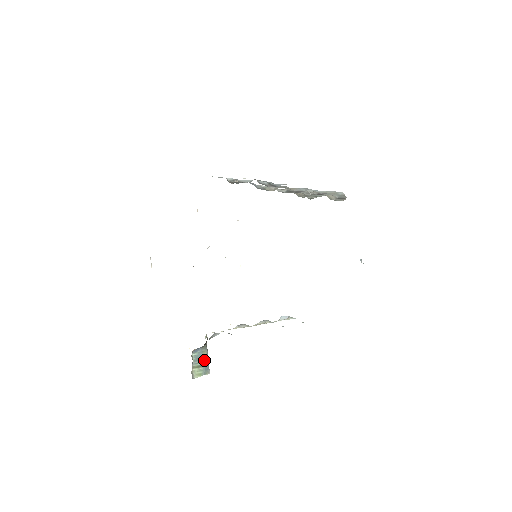
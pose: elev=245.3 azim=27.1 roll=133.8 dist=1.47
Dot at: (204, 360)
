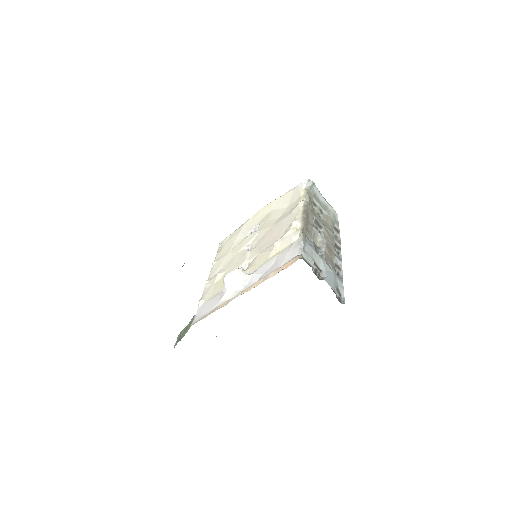
Dot at: occluded
